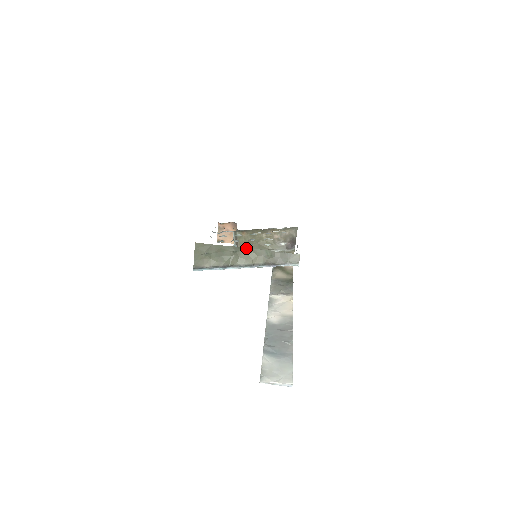
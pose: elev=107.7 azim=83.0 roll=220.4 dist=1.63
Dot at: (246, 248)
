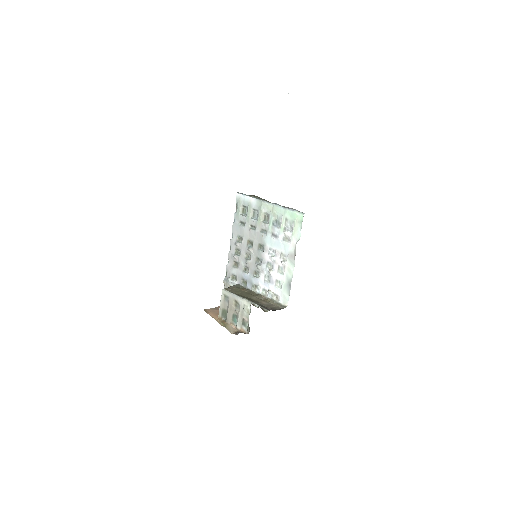
Dot at: occluded
